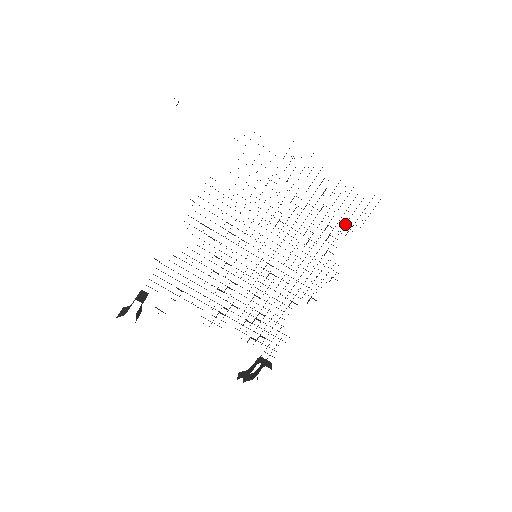
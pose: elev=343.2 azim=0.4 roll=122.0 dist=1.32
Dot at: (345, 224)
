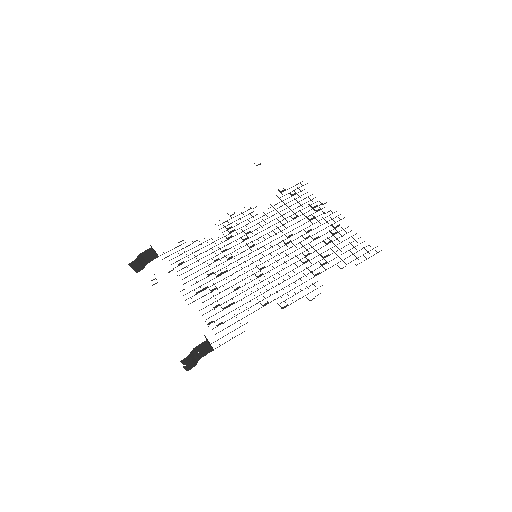
Dot at: occluded
